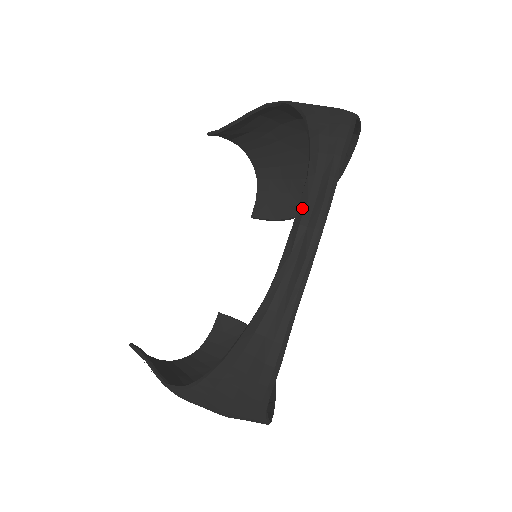
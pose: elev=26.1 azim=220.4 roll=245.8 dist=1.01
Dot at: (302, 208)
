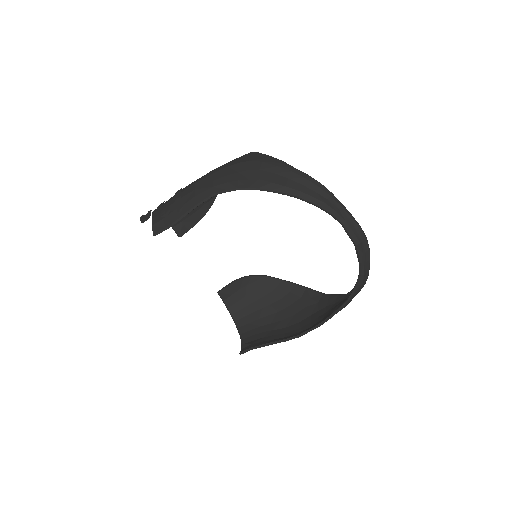
Dot at: (354, 237)
